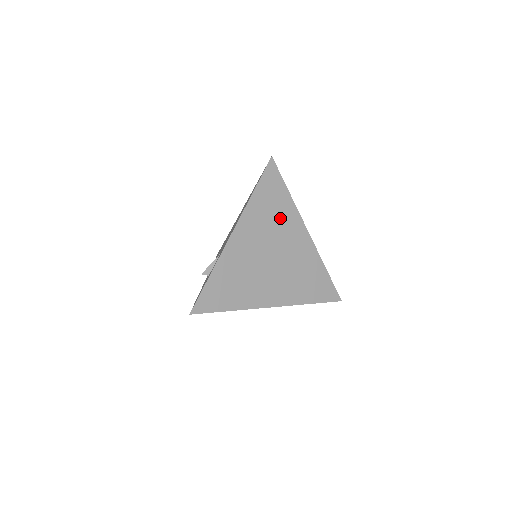
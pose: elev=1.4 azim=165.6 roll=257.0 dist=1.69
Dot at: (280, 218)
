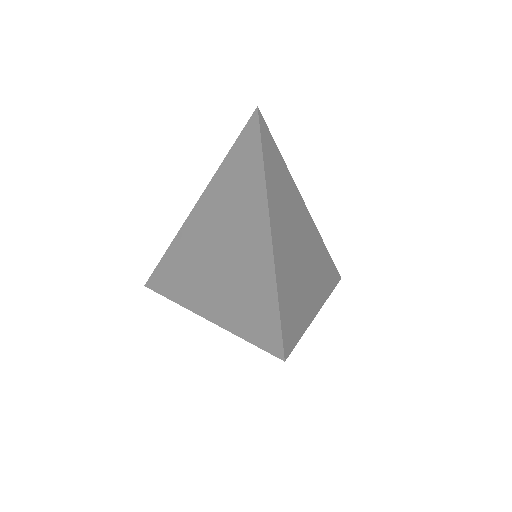
Dot at: (320, 271)
